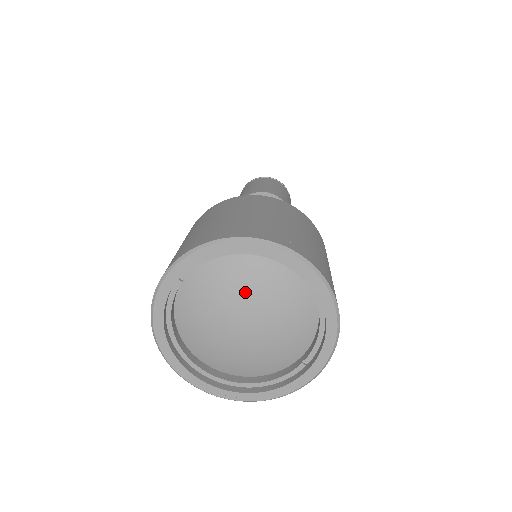
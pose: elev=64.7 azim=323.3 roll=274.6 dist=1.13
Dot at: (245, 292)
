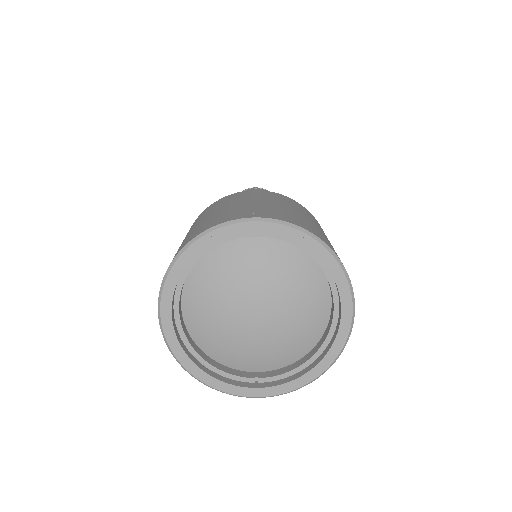
Dot at: (287, 292)
